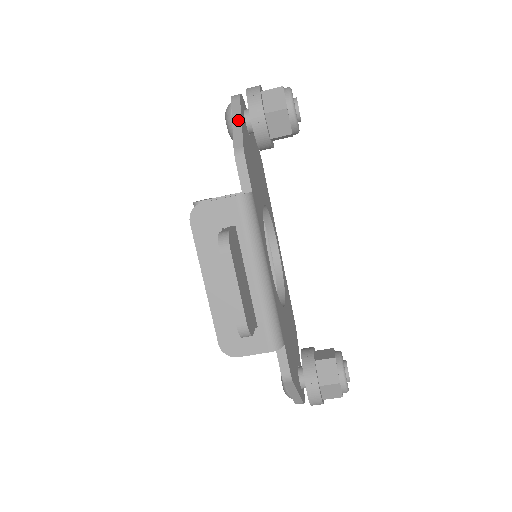
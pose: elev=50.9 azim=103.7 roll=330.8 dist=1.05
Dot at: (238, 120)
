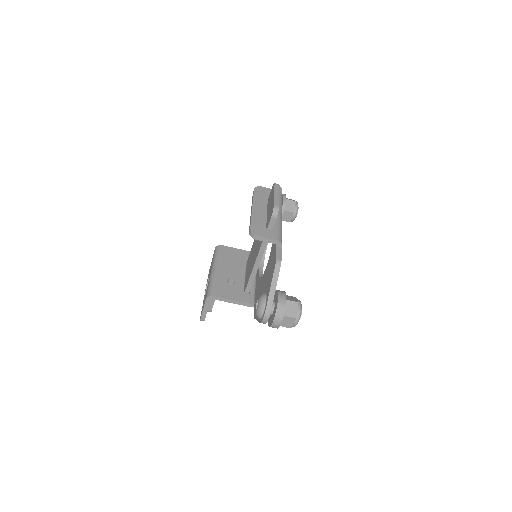
Dot at: occluded
